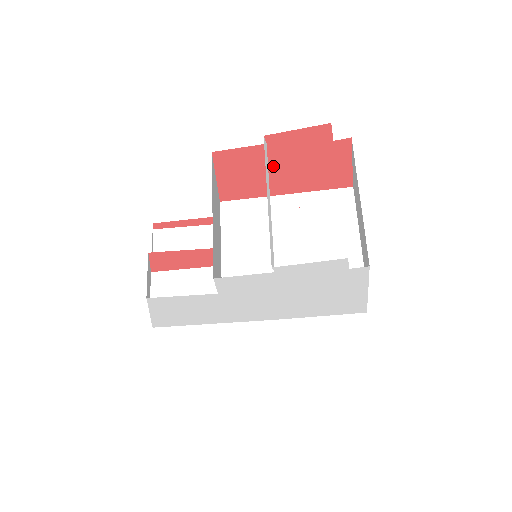
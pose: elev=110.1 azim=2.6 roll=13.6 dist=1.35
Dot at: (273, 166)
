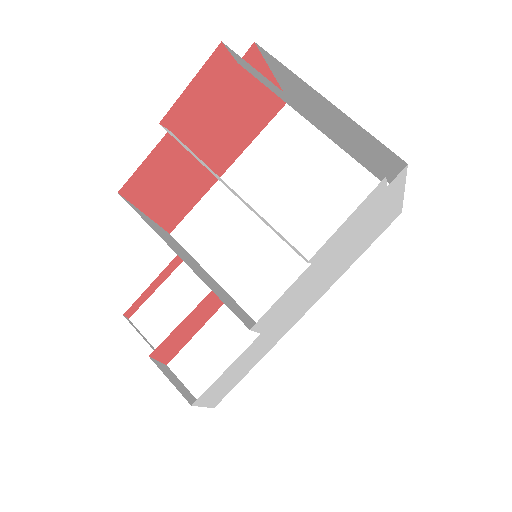
Dot at: (194, 150)
